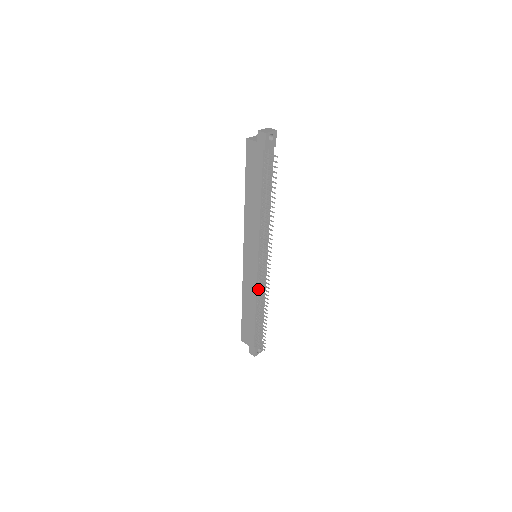
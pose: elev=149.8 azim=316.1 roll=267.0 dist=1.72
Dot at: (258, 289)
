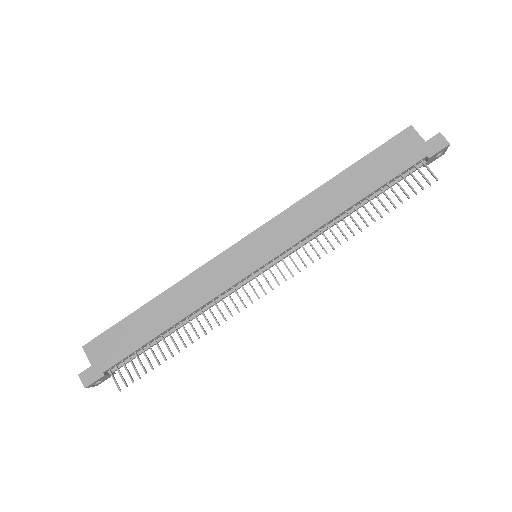
Dot at: (214, 299)
